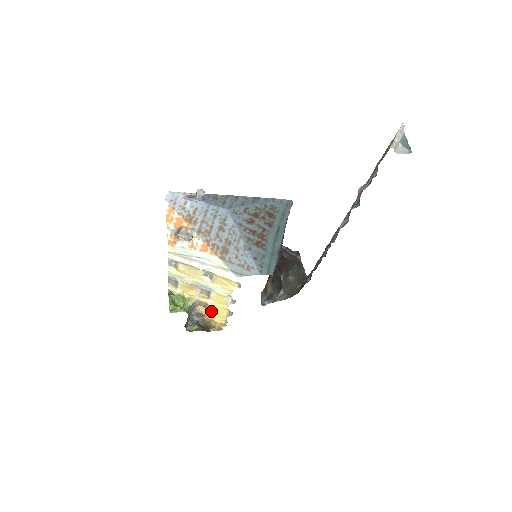
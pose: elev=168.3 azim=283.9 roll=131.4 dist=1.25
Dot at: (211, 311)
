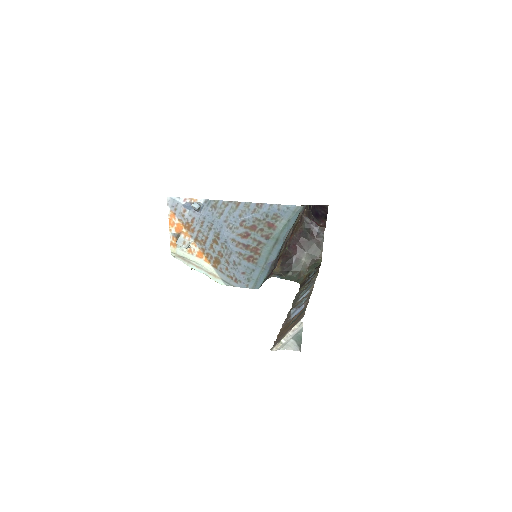
Dot at: occluded
